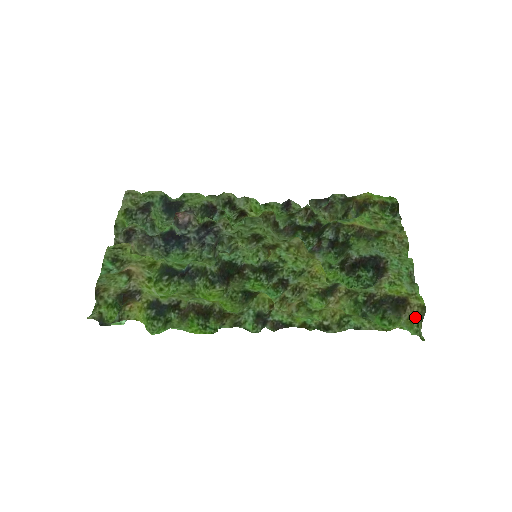
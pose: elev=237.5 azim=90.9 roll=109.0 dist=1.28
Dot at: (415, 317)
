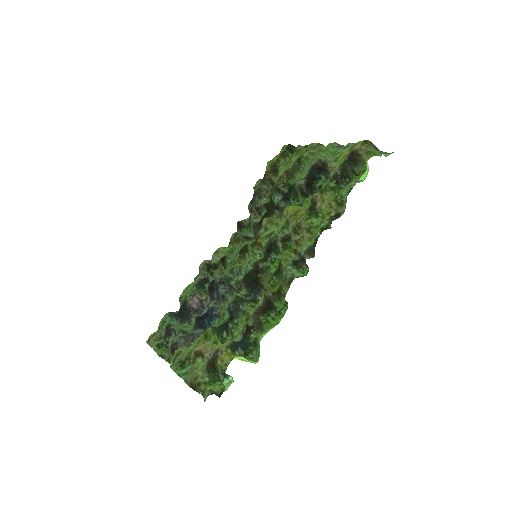
Dot at: (369, 149)
